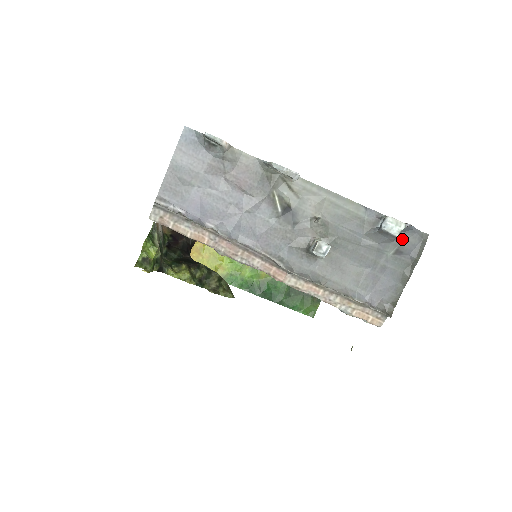
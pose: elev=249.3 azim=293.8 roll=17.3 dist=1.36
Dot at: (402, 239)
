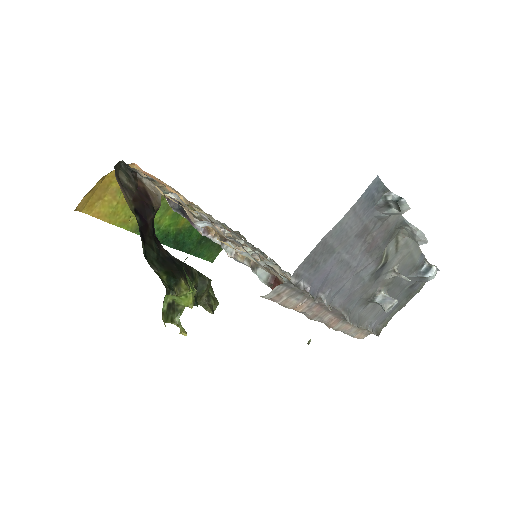
Dot at: occluded
